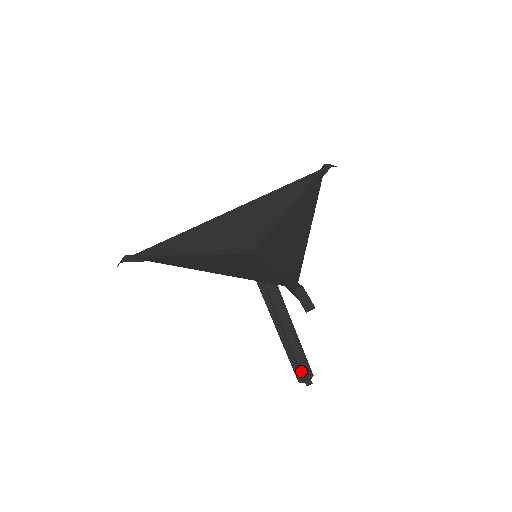
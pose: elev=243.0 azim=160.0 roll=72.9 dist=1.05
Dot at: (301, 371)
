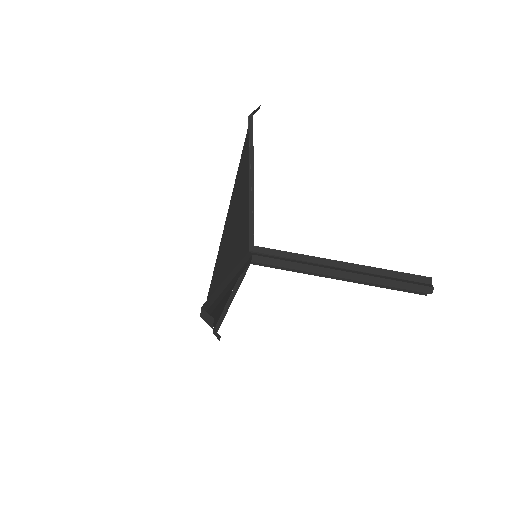
Dot at: (408, 289)
